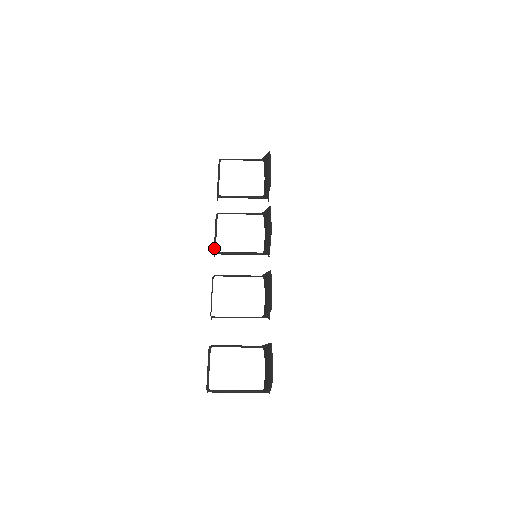
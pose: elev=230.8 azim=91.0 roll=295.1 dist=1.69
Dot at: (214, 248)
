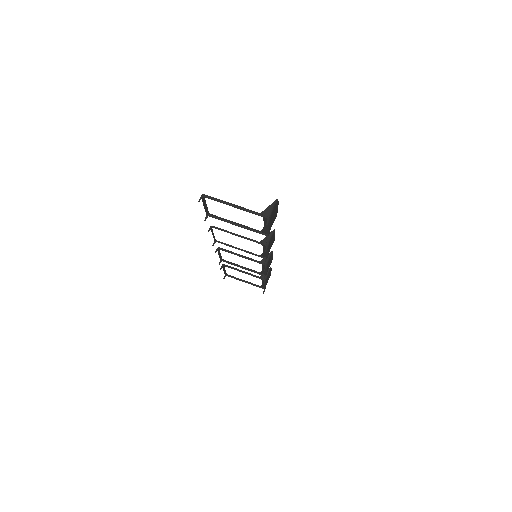
Dot at: occluded
